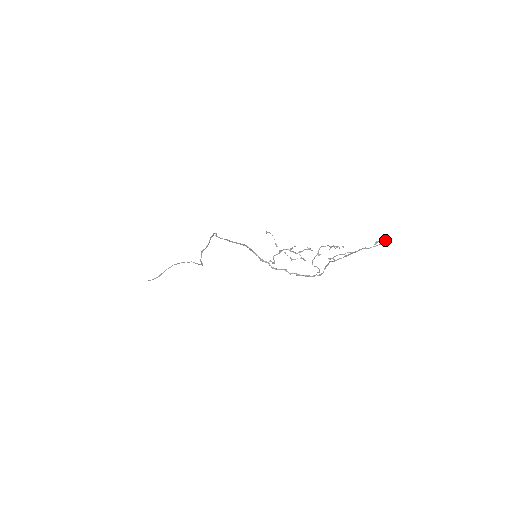
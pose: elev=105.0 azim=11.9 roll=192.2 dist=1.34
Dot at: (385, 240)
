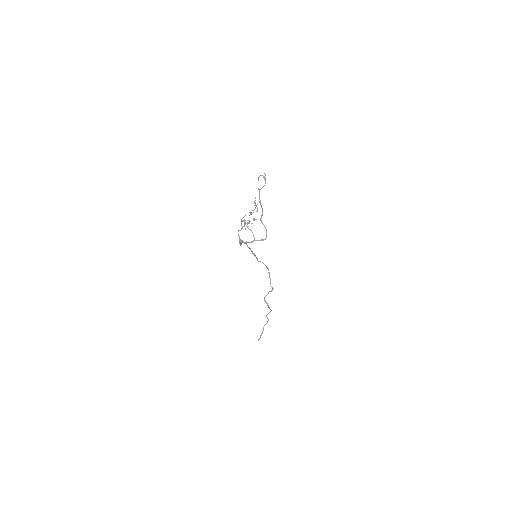
Dot at: (265, 175)
